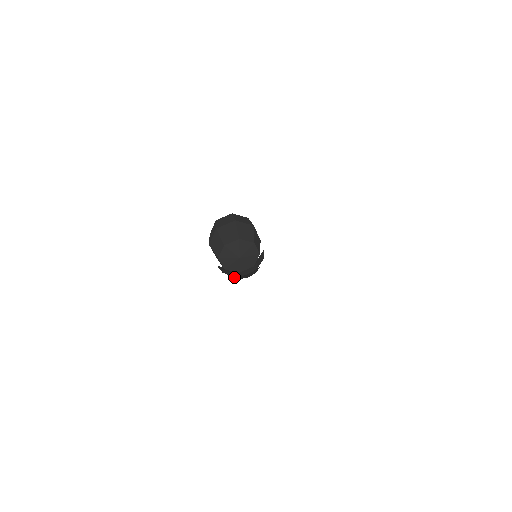
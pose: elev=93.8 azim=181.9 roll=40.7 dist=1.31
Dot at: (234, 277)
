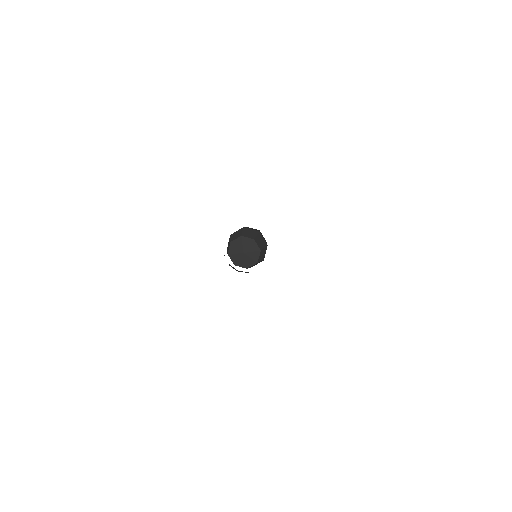
Dot at: occluded
